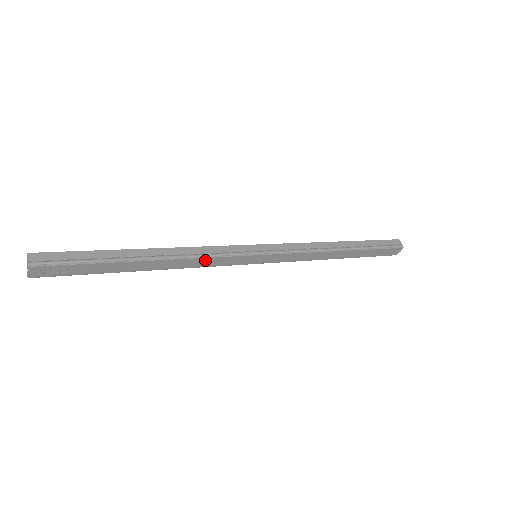
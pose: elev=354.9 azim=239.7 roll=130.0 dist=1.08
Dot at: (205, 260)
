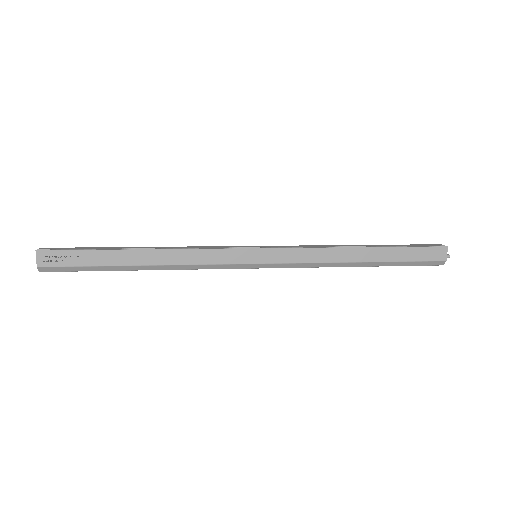
Dot at: (197, 253)
